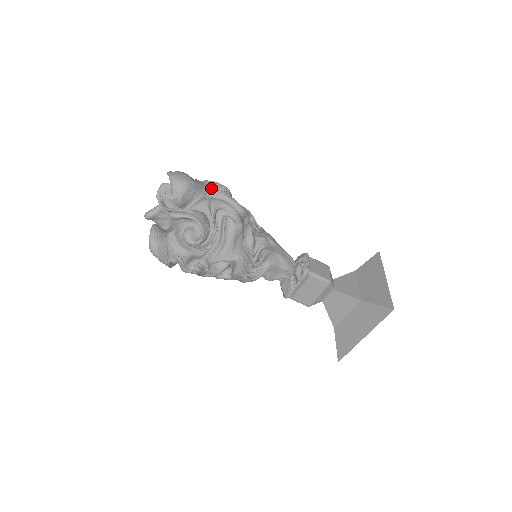
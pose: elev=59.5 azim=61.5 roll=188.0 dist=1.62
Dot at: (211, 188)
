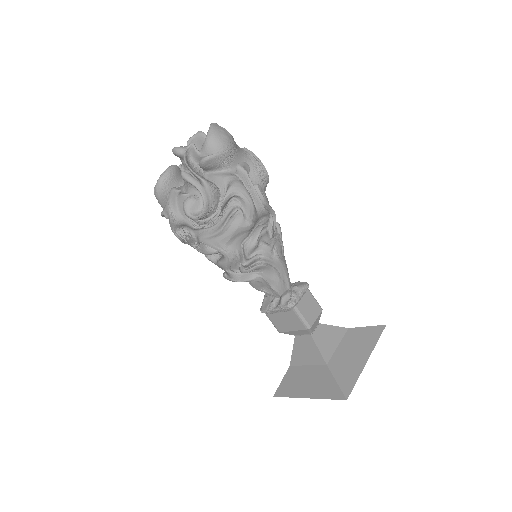
Dot at: (246, 166)
